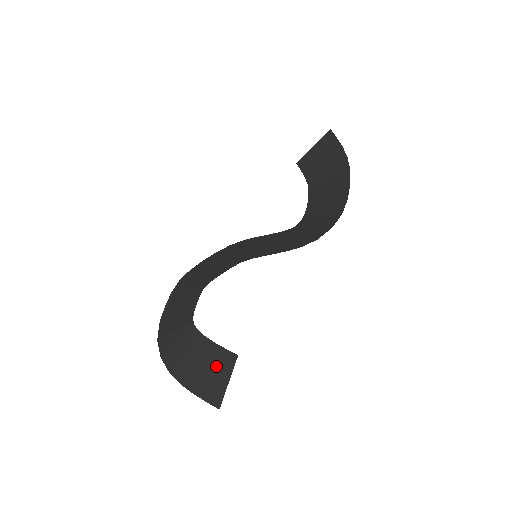
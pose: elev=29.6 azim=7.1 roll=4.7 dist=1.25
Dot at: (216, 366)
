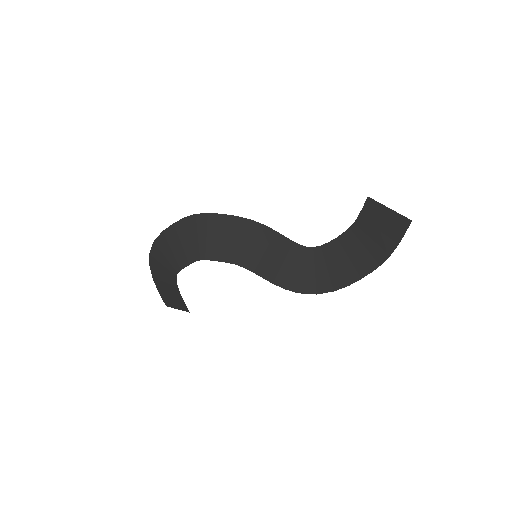
Dot at: (176, 300)
